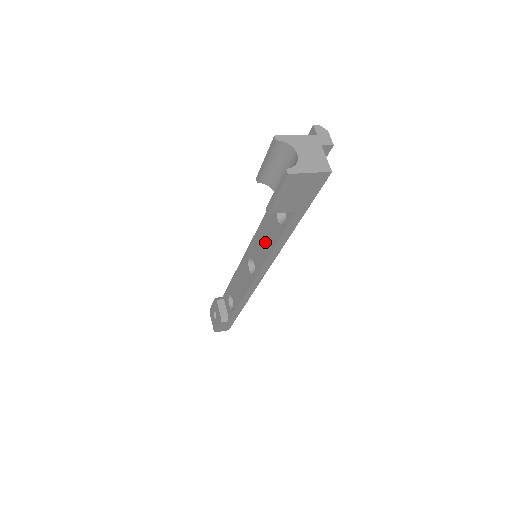
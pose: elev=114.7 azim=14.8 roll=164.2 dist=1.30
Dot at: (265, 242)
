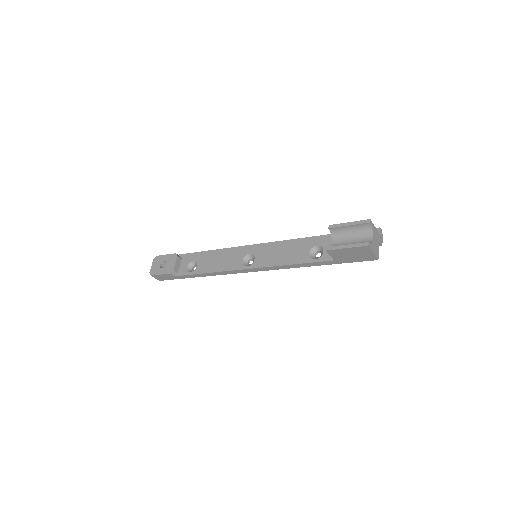
Dot at: (282, 256)
